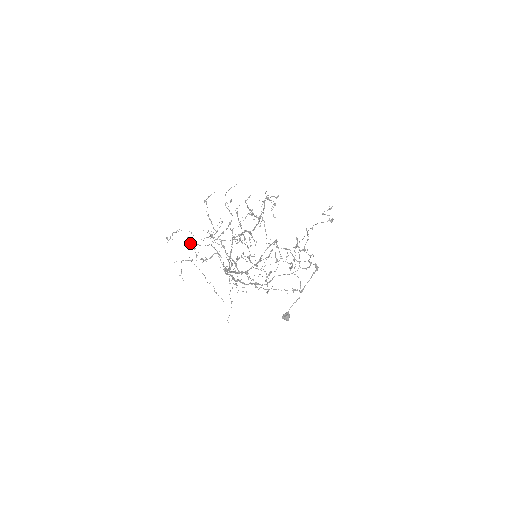
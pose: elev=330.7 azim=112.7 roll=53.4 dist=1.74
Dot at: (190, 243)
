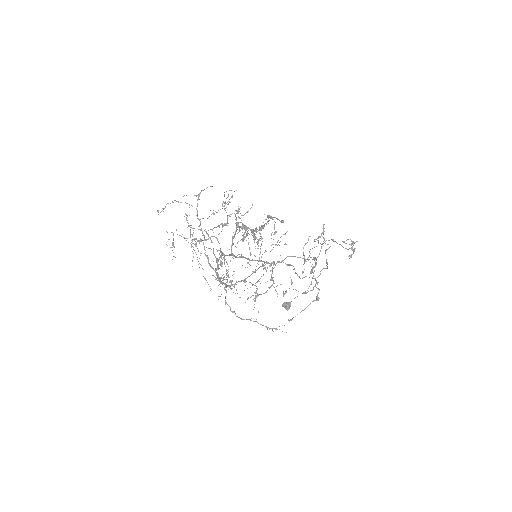
Dot at: (186, 217)
